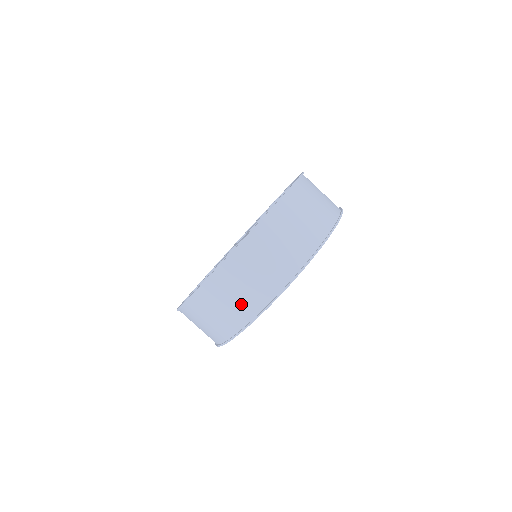
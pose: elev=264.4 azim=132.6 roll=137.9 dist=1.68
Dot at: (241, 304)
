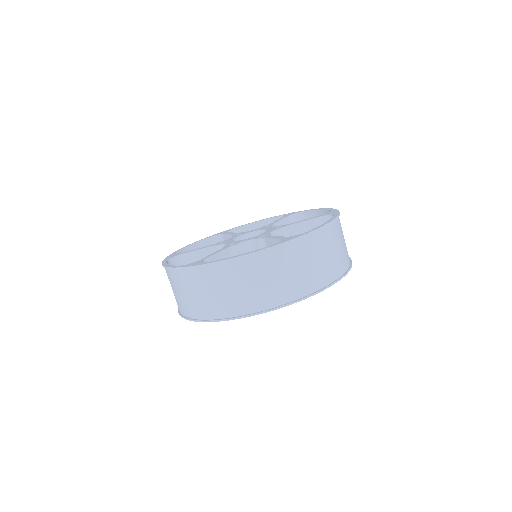
Dot at: (246, 296)
